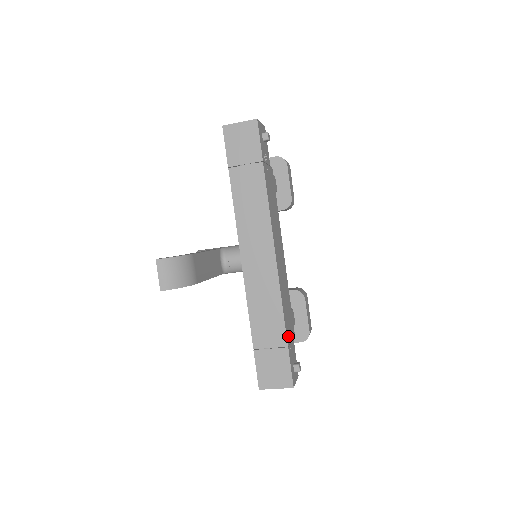
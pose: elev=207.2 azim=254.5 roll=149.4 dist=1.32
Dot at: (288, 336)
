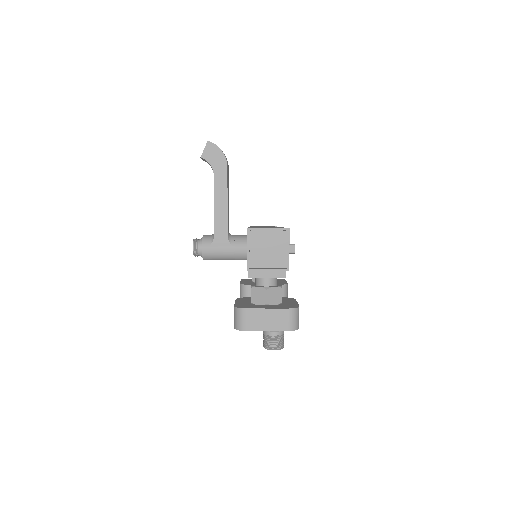
Dot at: occluded
